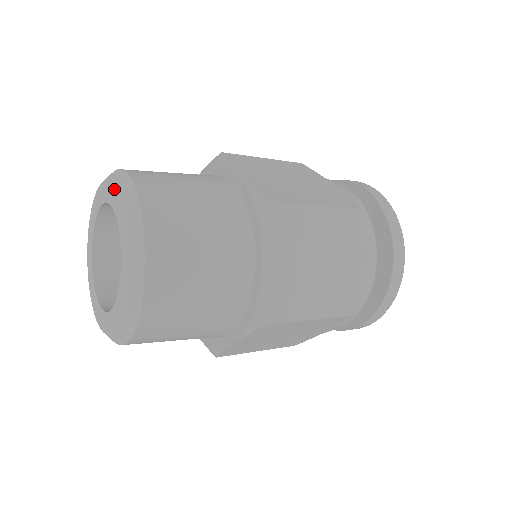
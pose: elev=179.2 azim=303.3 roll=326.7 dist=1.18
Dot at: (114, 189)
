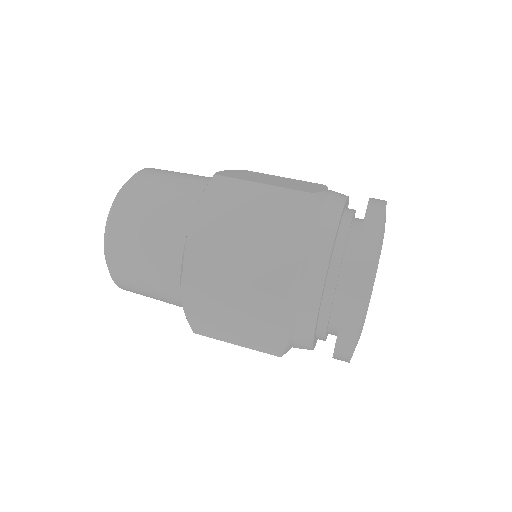
Dot at: occluded
